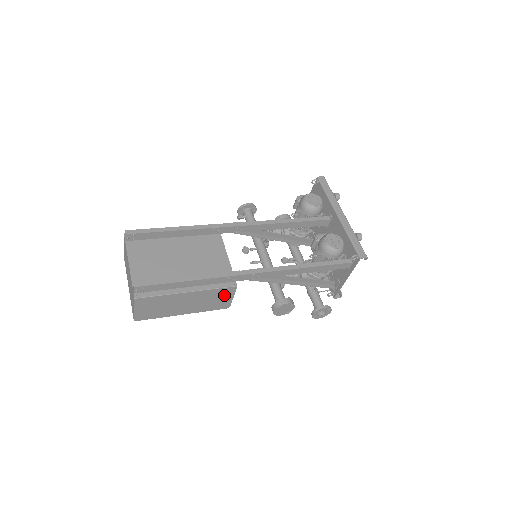
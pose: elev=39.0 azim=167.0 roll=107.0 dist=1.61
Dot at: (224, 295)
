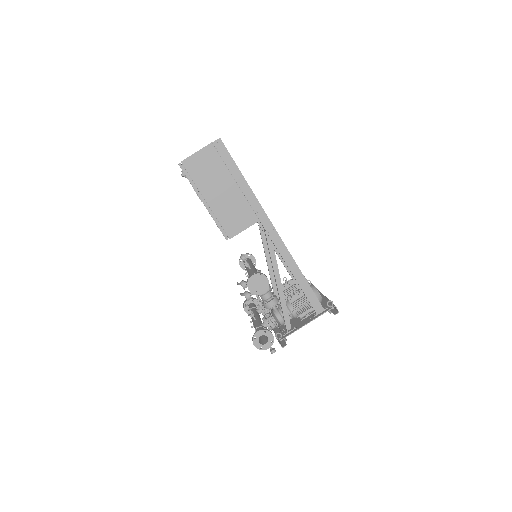
Dot at: (244, 219)
